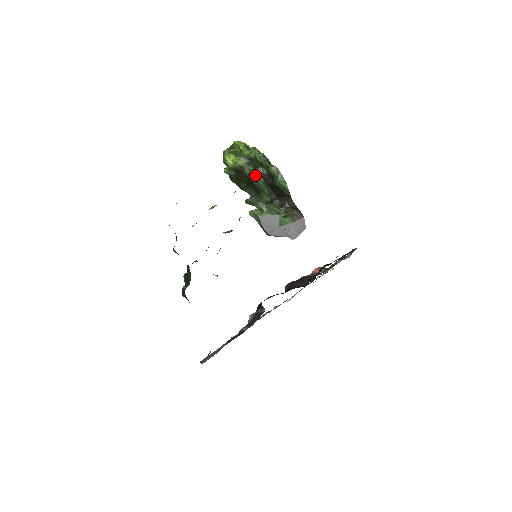
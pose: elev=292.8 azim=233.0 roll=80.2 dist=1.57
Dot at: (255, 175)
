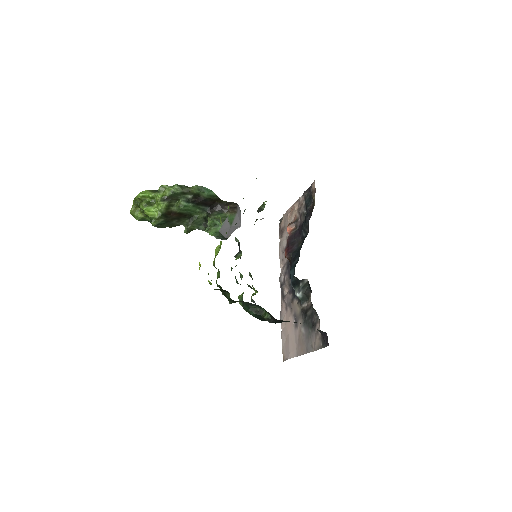
Dot at: (185, 205)
